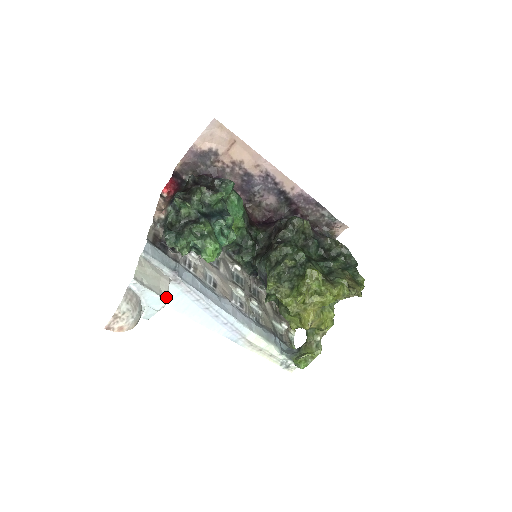
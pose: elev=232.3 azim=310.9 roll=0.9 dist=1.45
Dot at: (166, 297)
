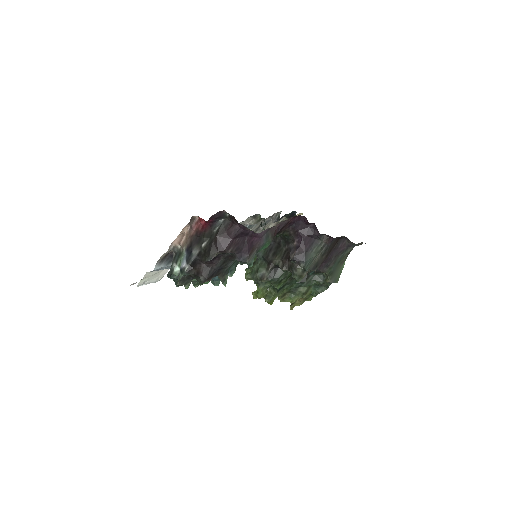
Dot at: occluded
